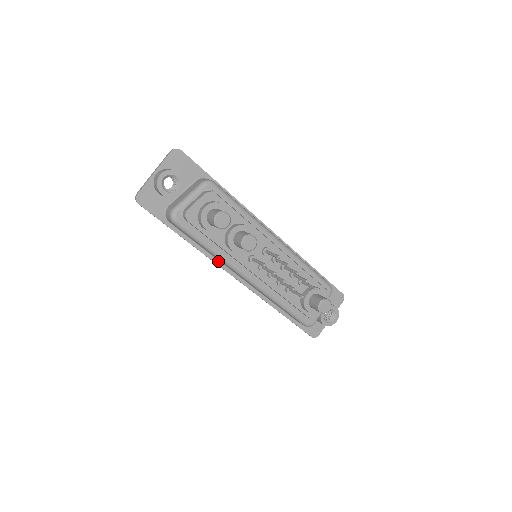
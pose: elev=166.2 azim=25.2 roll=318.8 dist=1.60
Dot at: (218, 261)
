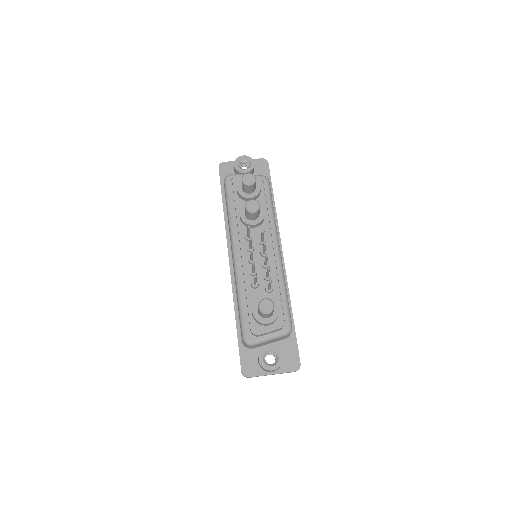
Dot at: (229, 237)
